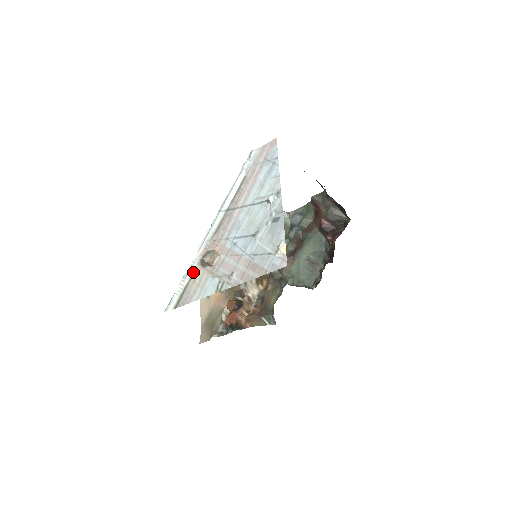
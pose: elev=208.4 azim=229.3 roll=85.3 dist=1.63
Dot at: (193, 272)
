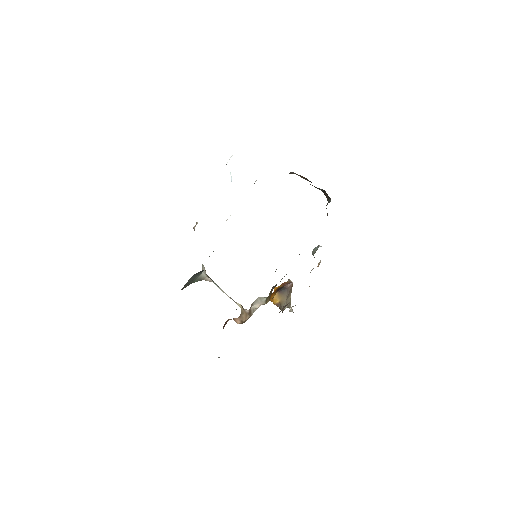
Dot at: occluded
